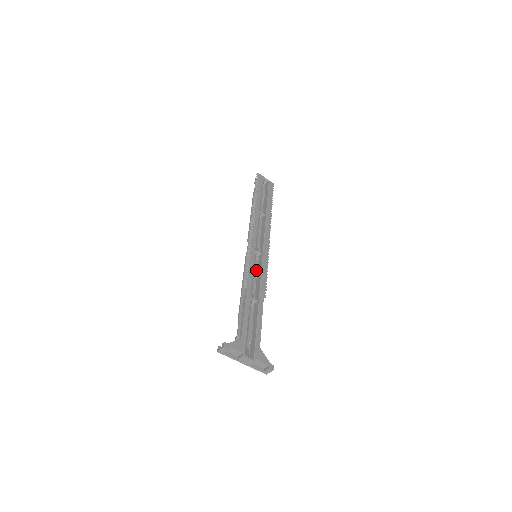
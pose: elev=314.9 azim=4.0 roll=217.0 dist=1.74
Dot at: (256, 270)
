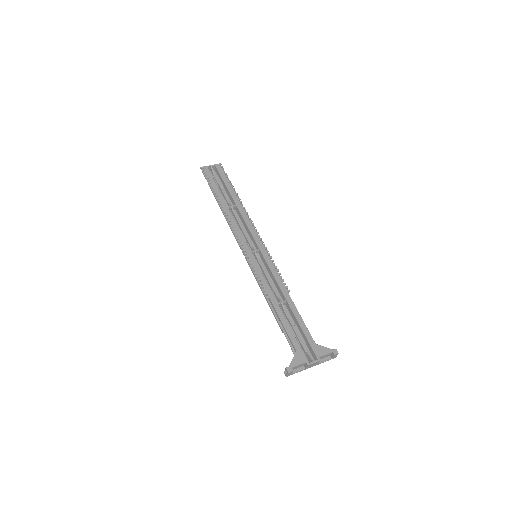
Dot at: (265, 269)
